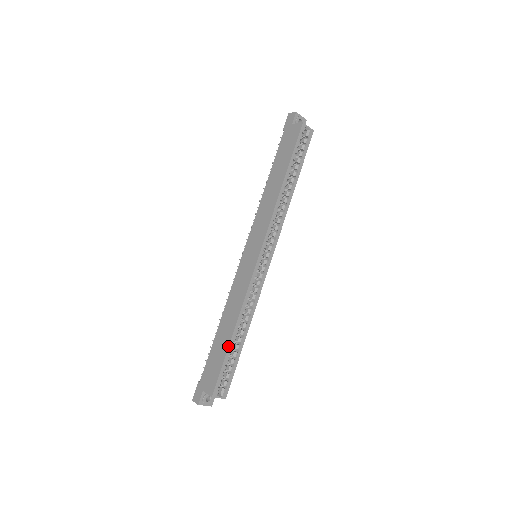
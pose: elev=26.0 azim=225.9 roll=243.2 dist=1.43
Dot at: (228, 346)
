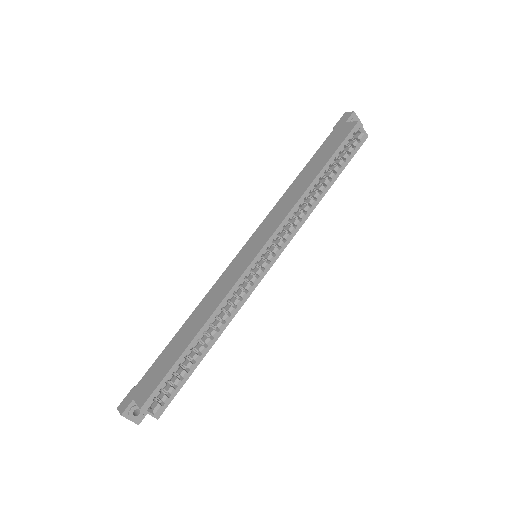
Dot at: (183, 350)
